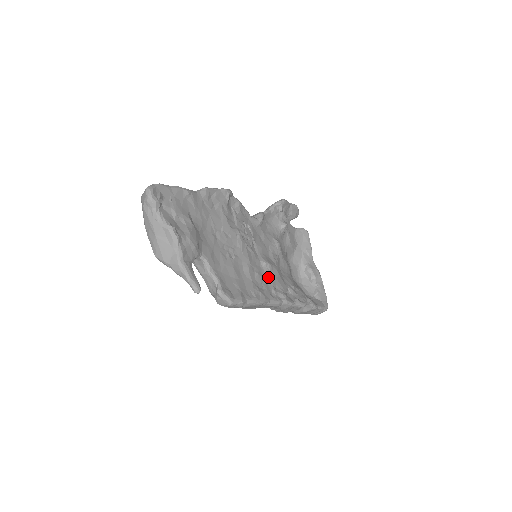
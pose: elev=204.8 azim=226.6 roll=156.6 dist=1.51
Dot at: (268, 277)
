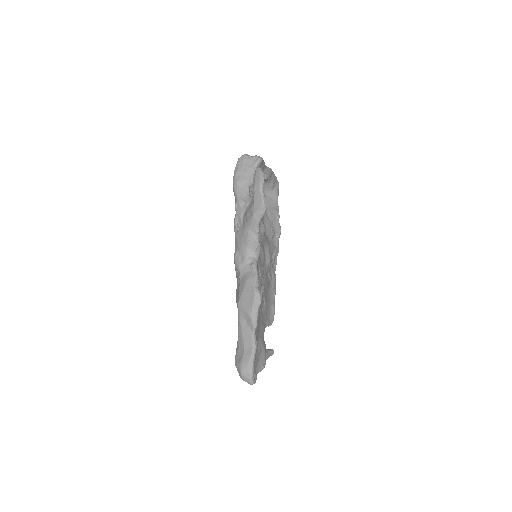
Dot at: (270, 264)
